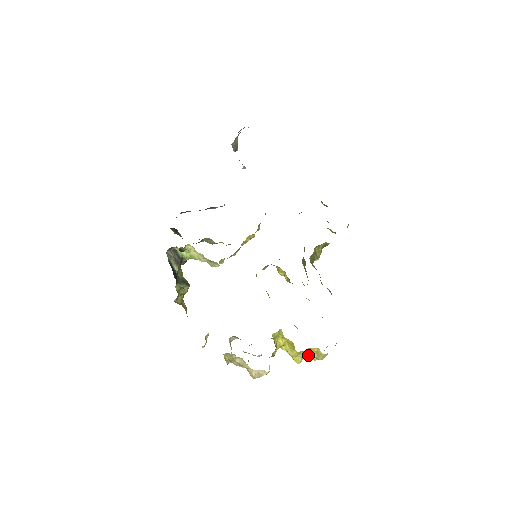
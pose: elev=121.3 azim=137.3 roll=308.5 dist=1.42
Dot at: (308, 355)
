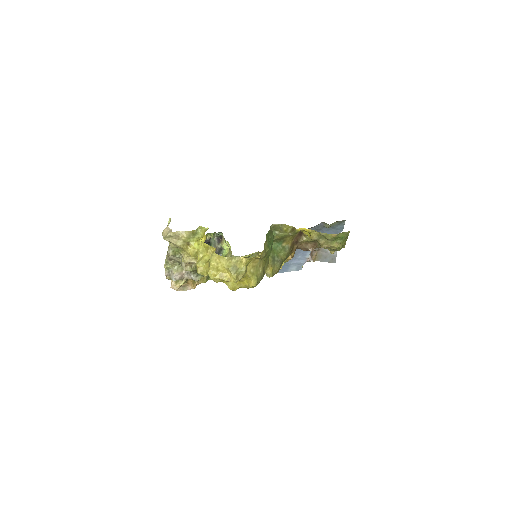
Dot at: (208, 264)
